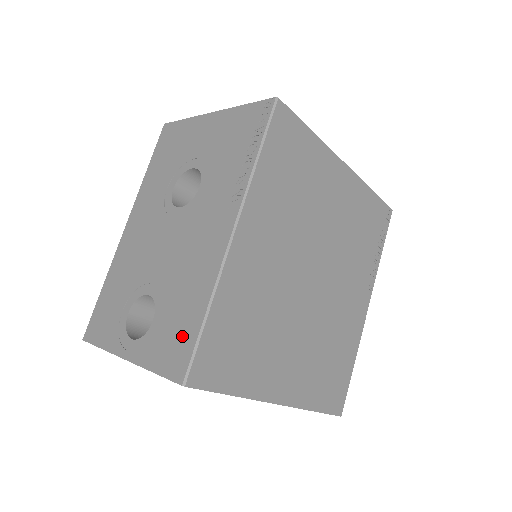
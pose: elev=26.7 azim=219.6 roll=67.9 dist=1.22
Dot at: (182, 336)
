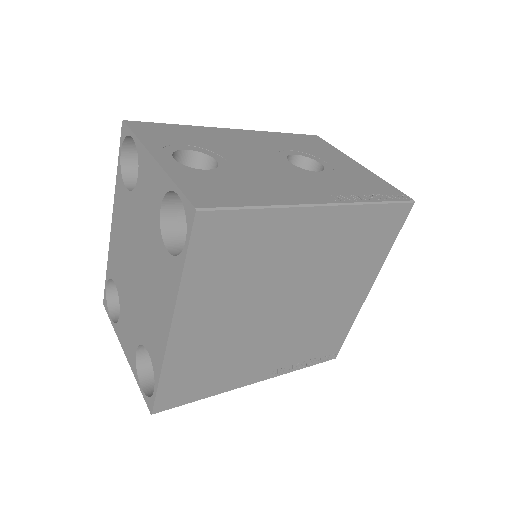
Dot at: (226, 195)
